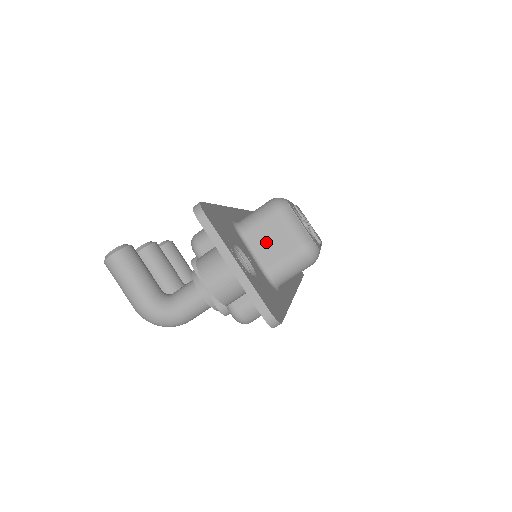
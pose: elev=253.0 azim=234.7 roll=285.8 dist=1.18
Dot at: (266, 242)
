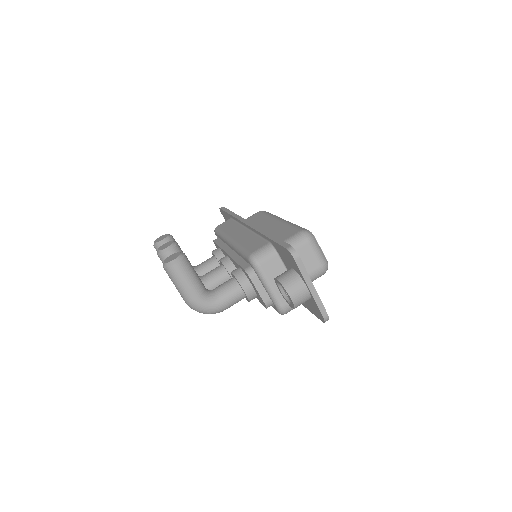
Dot at: occluded
